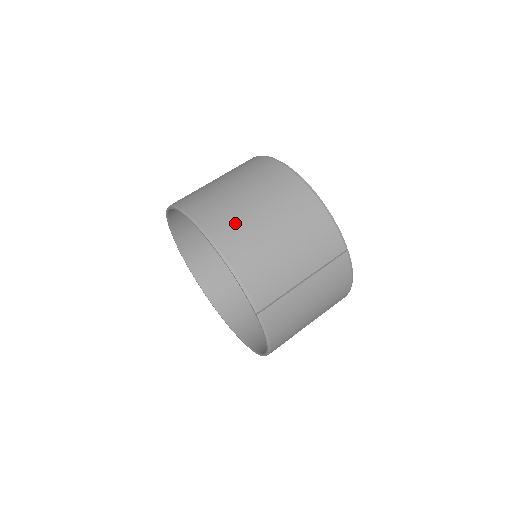
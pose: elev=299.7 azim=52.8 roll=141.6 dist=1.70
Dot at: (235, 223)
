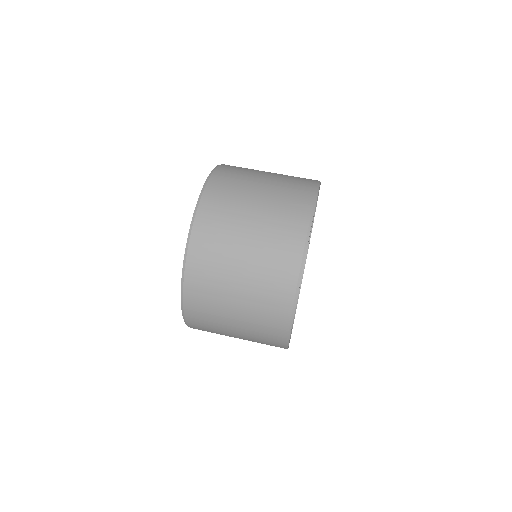
Dot at: (209, 298)
